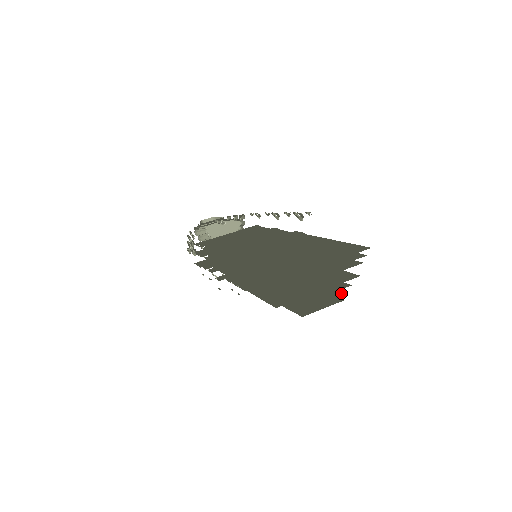
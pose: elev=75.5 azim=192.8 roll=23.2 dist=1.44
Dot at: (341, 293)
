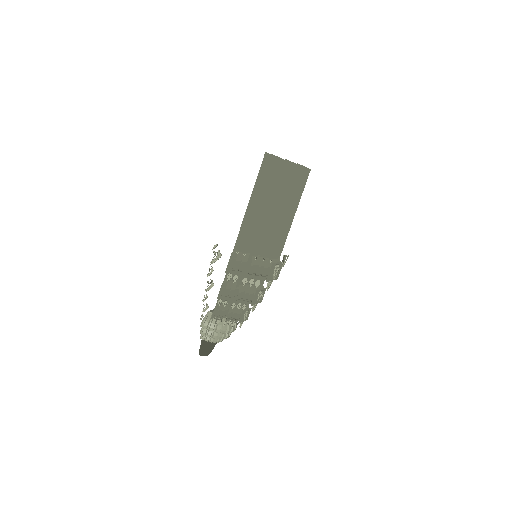
Dot at: occluded
